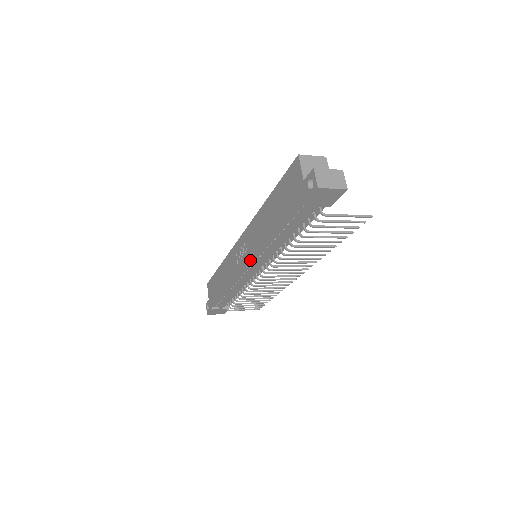
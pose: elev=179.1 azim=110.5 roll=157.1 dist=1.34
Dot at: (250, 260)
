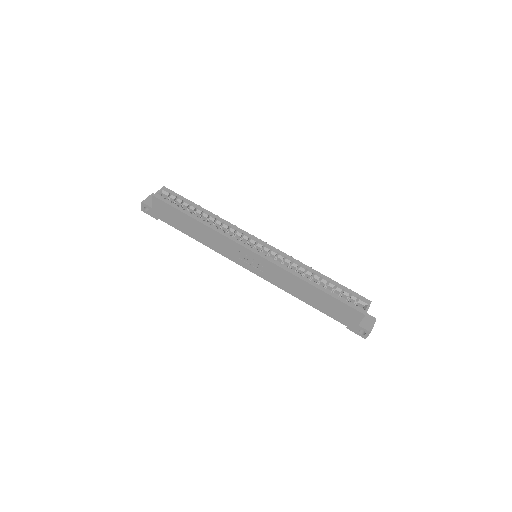
Dot at: (263, 278)
